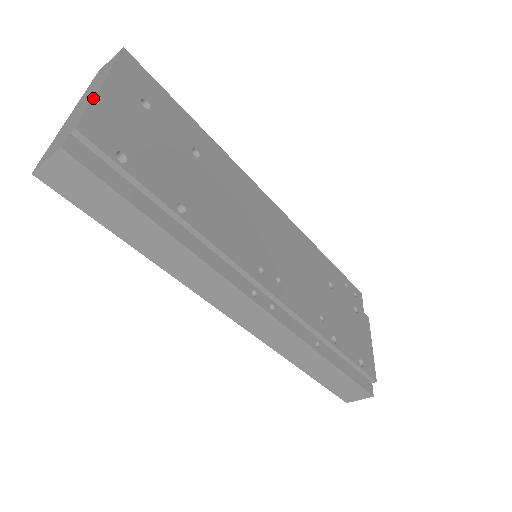
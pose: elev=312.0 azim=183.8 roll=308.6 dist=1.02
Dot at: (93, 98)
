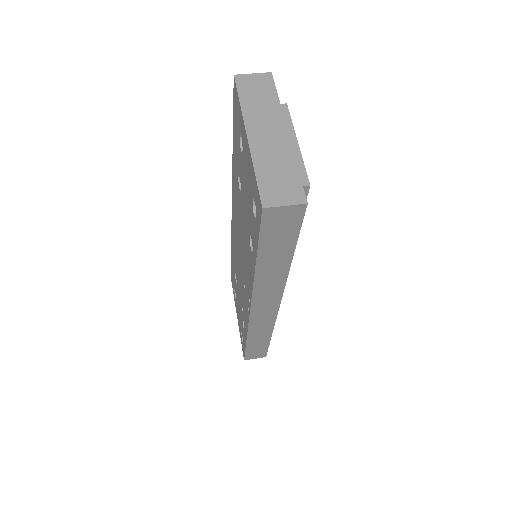
Dot at: occluded
